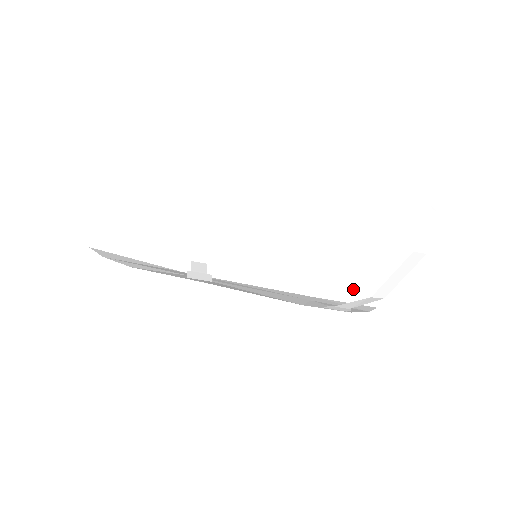
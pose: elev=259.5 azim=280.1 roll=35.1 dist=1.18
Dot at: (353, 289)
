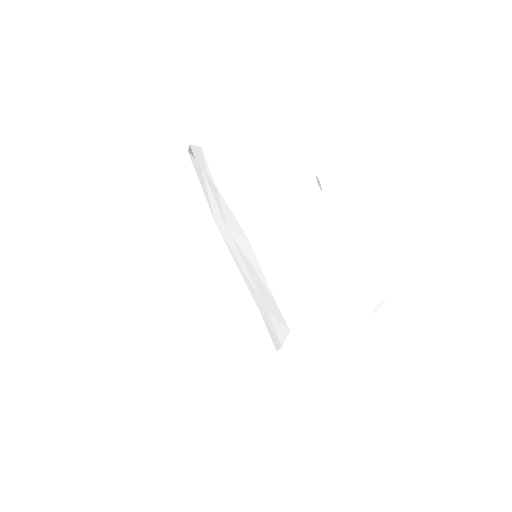
Dot at: occluded
